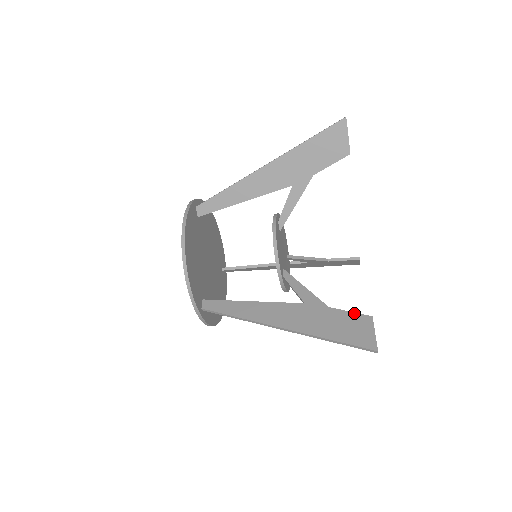
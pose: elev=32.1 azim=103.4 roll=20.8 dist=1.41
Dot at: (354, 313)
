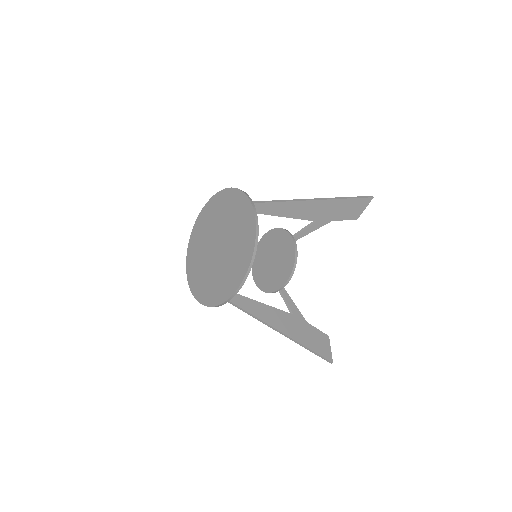
Dot at: (320, 331)
